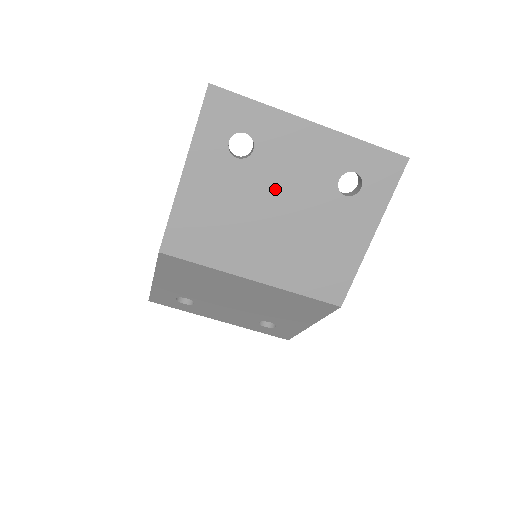
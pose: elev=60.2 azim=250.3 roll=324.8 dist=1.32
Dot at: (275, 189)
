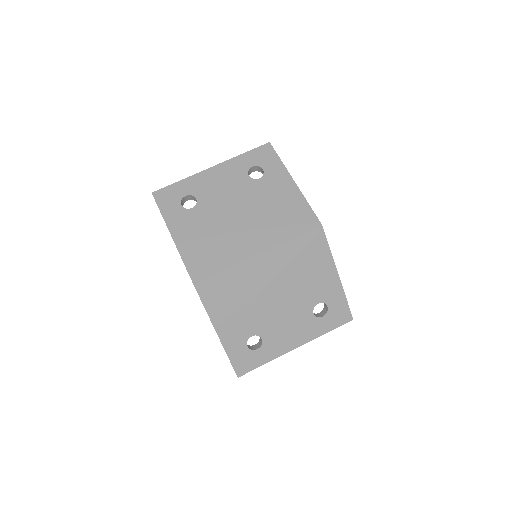
Dot at: (223, 204)
